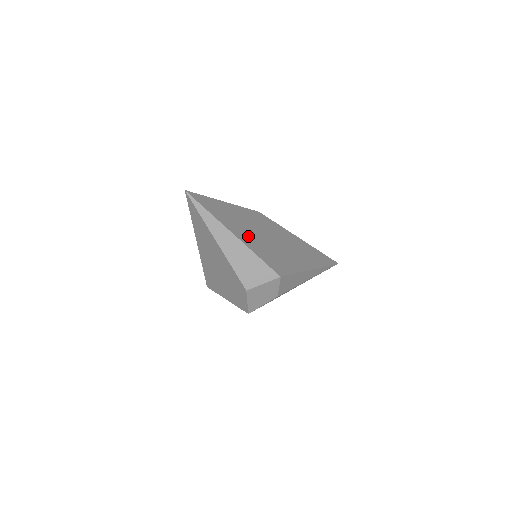
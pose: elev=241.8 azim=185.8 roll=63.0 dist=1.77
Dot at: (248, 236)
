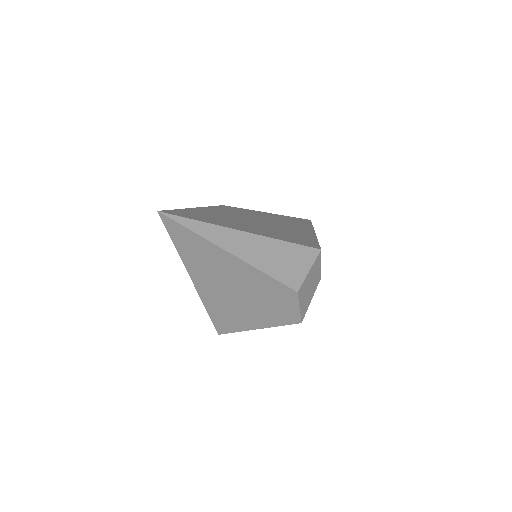
Dot at: (254, 228)
